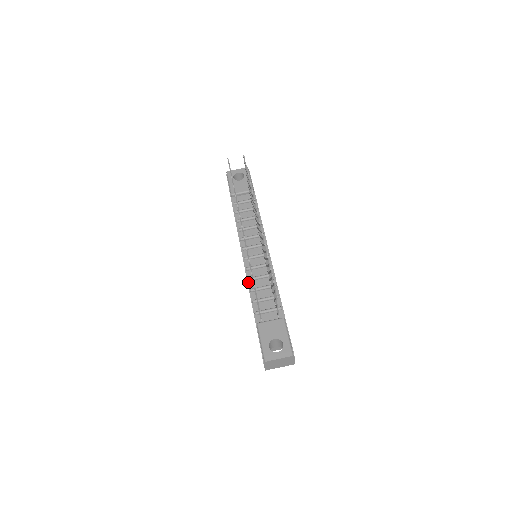
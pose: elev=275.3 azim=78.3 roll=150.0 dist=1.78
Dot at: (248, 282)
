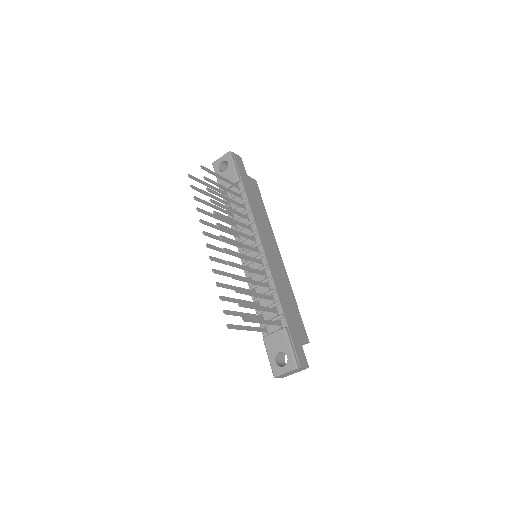
Dot at: occluded
